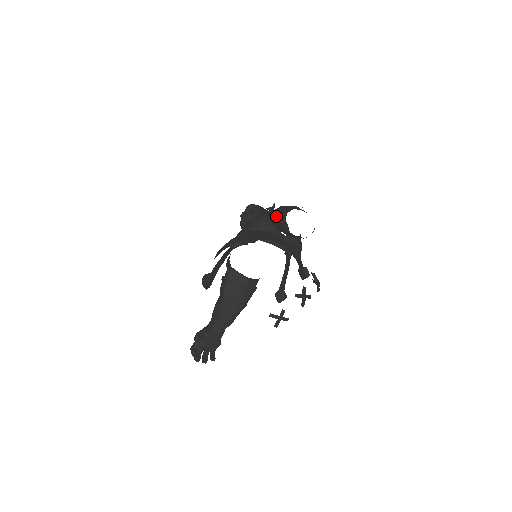
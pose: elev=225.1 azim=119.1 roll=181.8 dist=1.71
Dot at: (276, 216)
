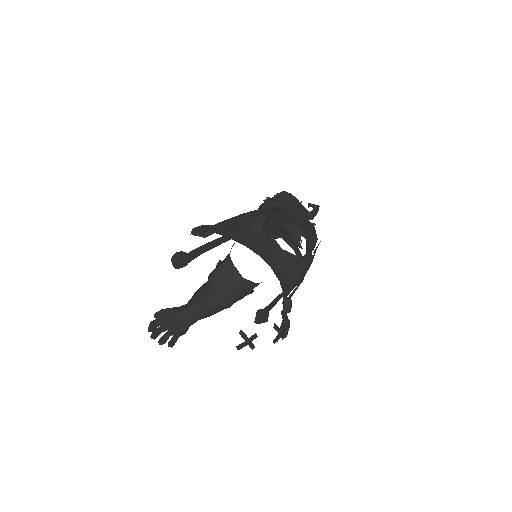
Dot at: (267, 219)
